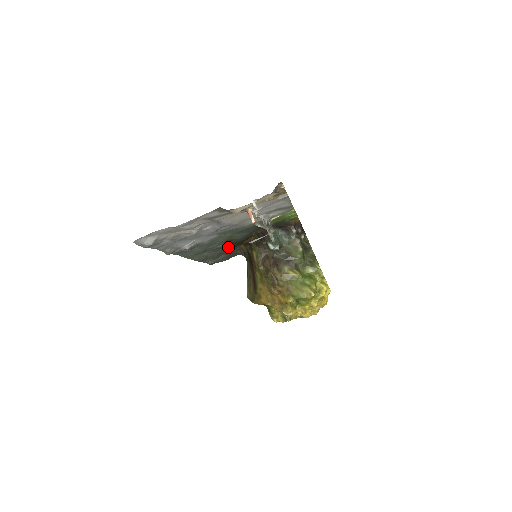
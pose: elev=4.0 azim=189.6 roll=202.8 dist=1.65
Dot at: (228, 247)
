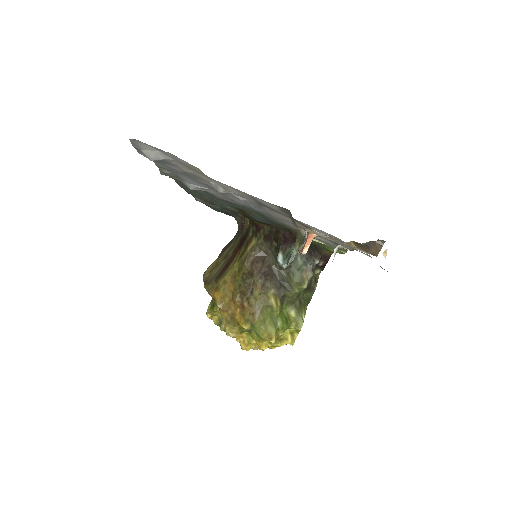
Dot at: occluded
